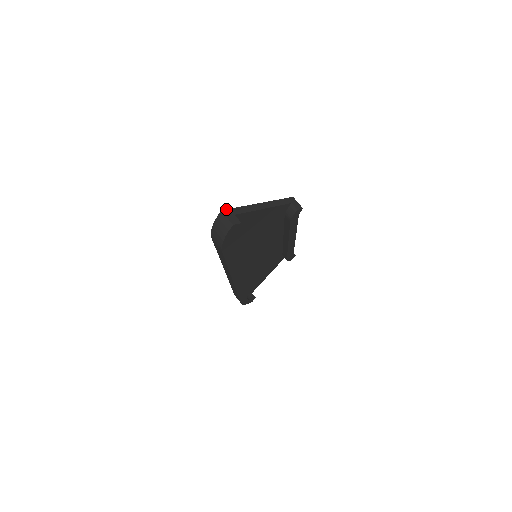
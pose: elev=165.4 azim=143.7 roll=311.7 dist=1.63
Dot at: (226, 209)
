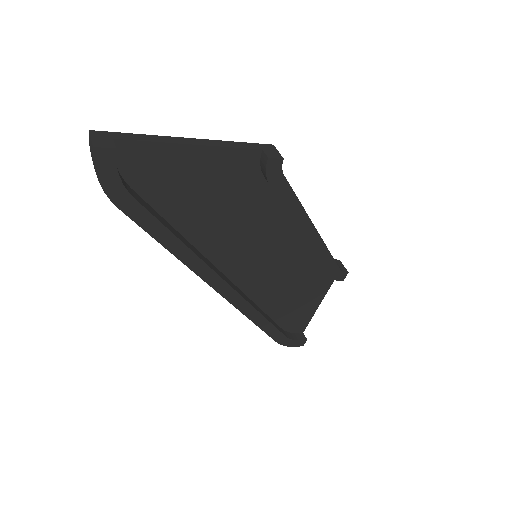
Dot at: (101, 131)
